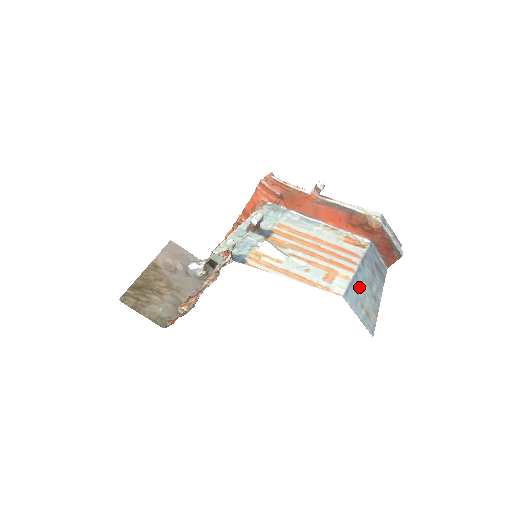
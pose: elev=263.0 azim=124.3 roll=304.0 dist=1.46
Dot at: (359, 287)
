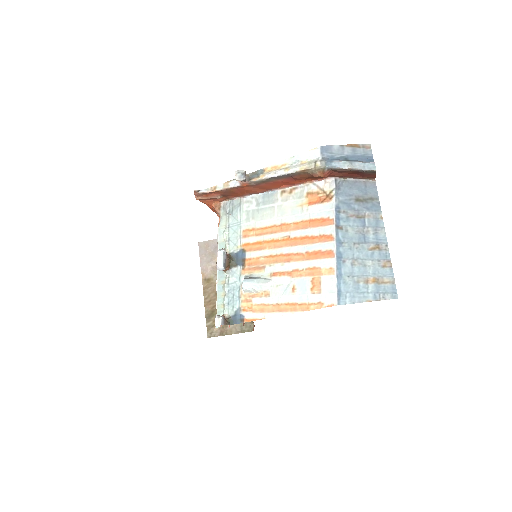
Dot at: (351, 264)
